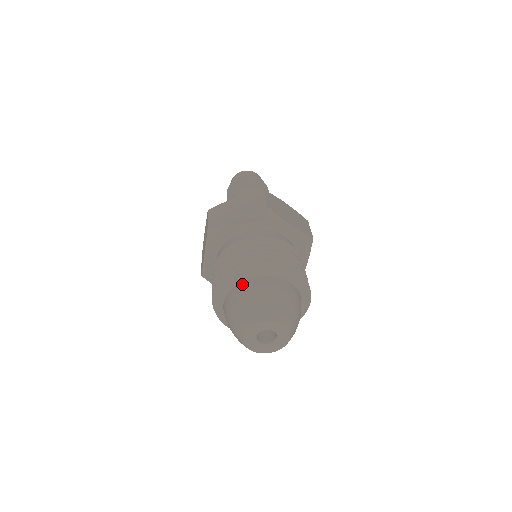
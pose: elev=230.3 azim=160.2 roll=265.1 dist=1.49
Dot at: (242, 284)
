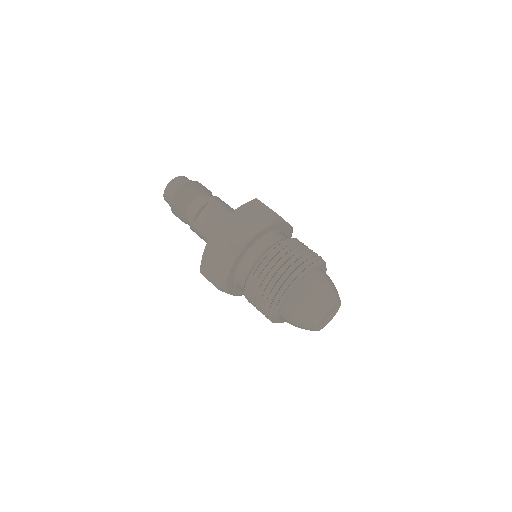
Dot at: occluded
